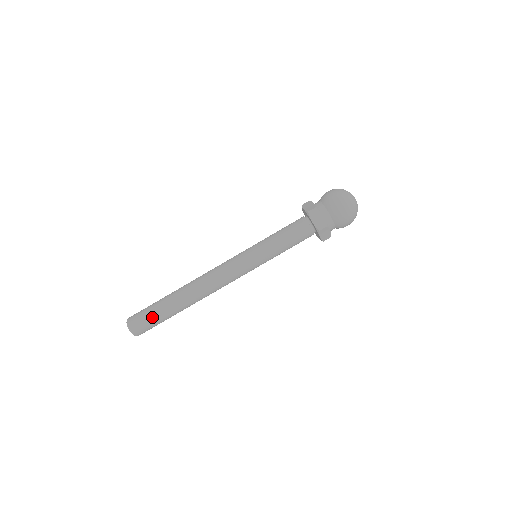
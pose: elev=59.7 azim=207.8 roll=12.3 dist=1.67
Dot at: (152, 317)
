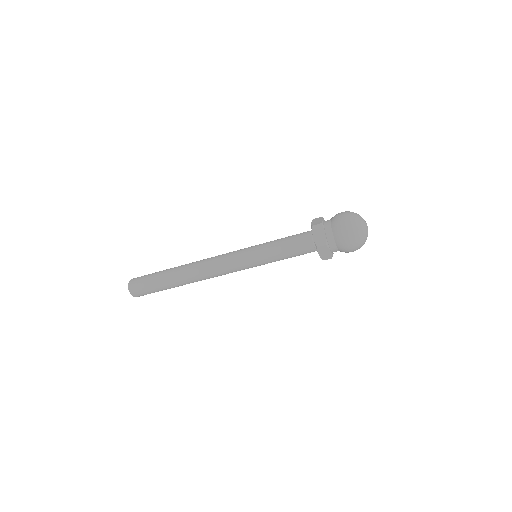
Dot at: (149, 283)
